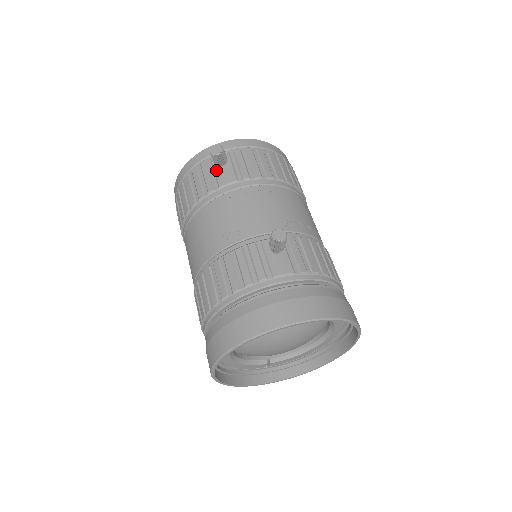
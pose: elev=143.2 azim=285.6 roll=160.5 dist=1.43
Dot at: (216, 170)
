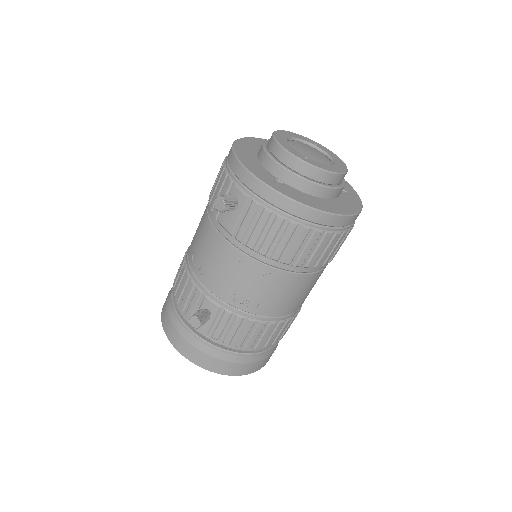
Dot at: occluded
